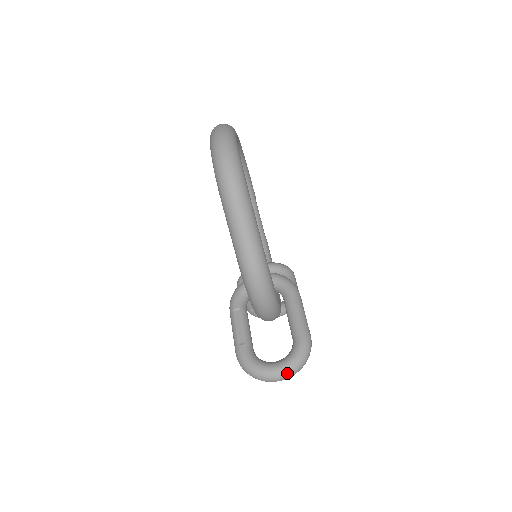
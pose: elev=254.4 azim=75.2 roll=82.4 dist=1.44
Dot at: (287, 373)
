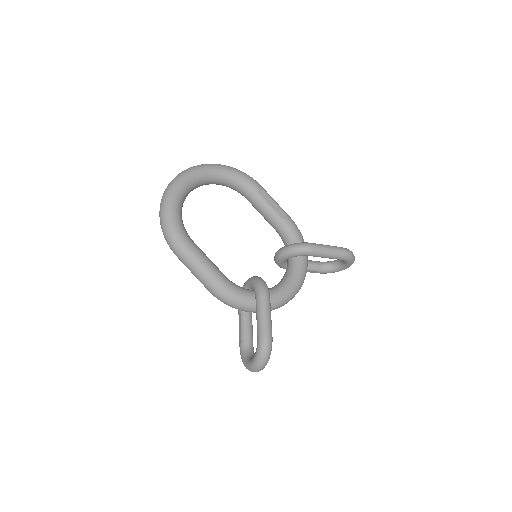
Dot at: (255, 368)
